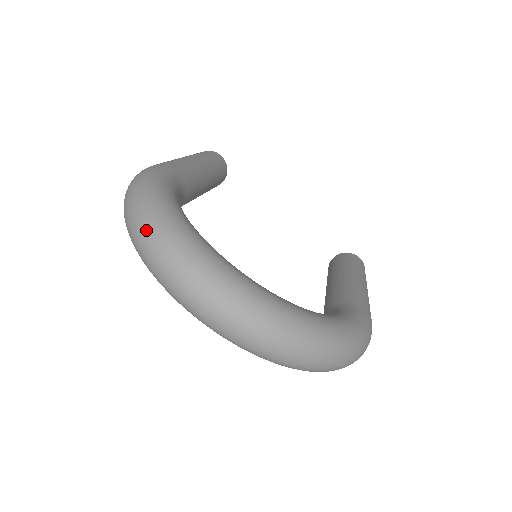
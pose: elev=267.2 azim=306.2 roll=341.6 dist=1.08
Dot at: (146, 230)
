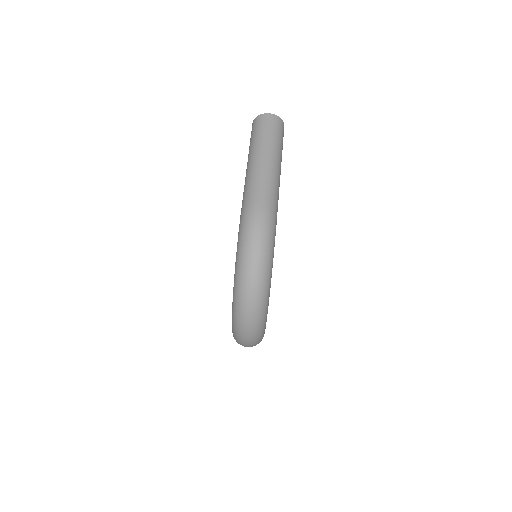
Dot at: (256, 300)
